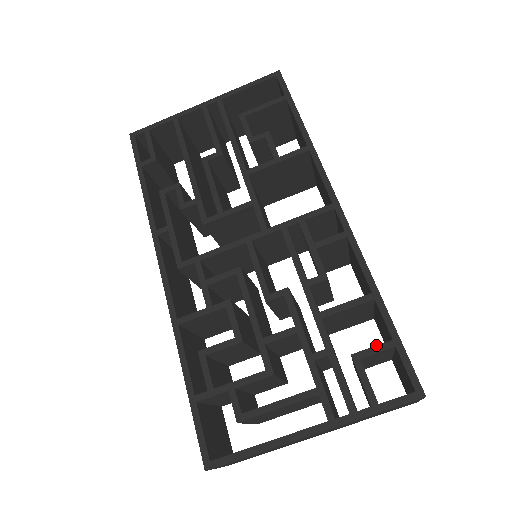
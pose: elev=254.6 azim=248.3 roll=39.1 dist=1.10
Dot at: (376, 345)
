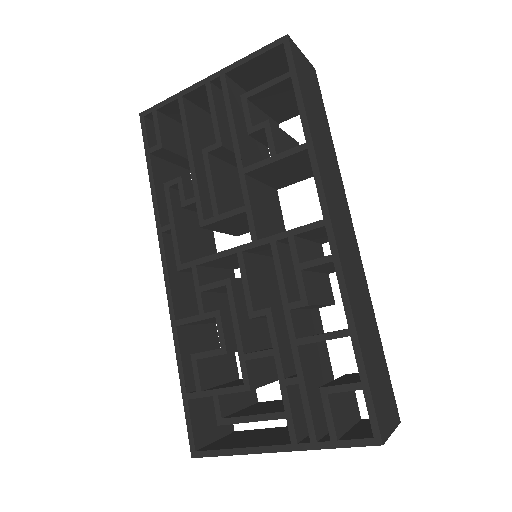
Dot at: (344, 384)
